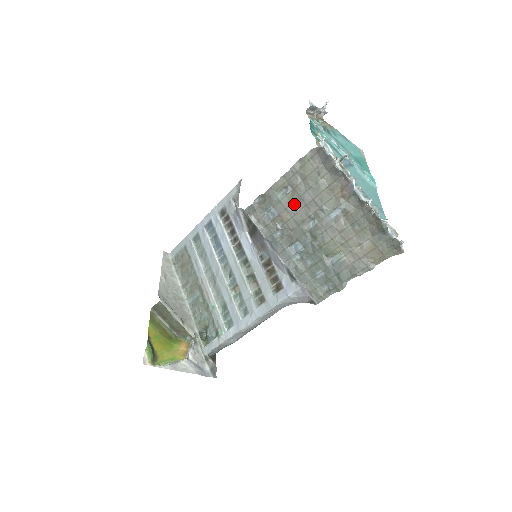
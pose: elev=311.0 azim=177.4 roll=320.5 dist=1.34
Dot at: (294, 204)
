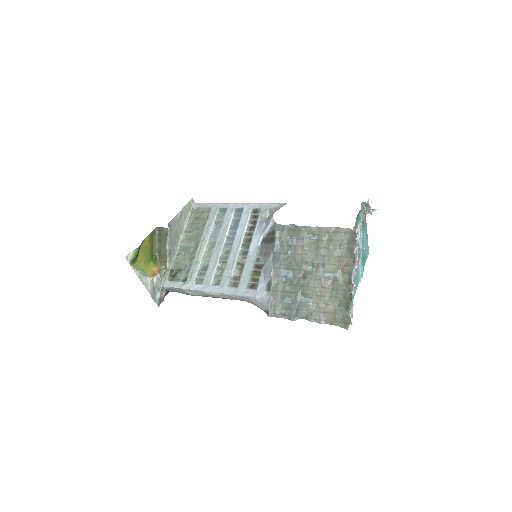
Dot at: (310, 248)
